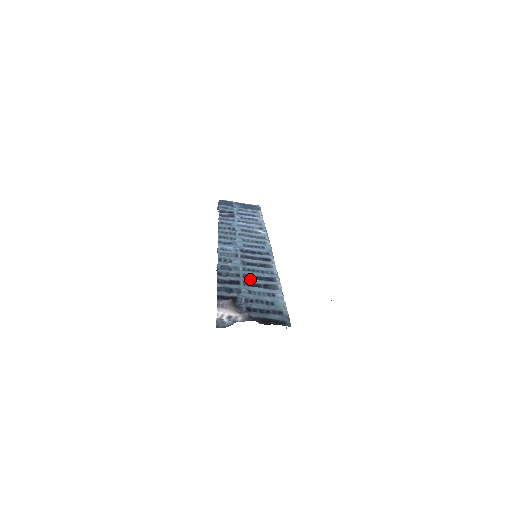
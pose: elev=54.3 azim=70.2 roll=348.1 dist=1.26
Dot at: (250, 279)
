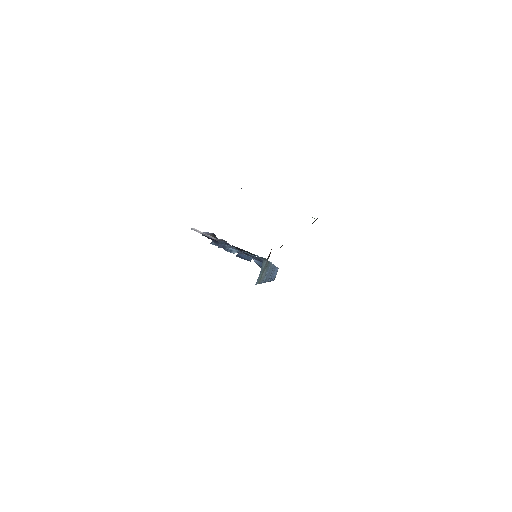
Dot at: occluded
